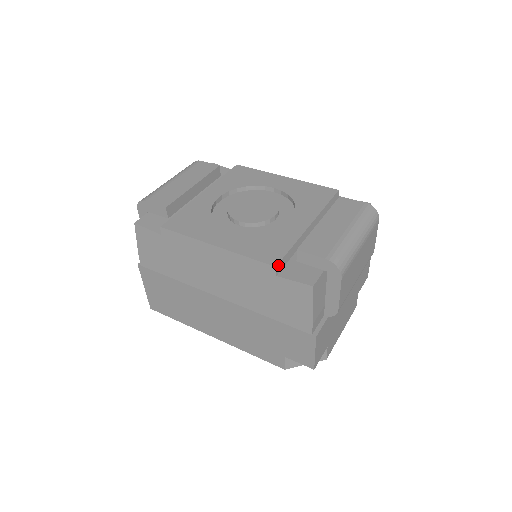
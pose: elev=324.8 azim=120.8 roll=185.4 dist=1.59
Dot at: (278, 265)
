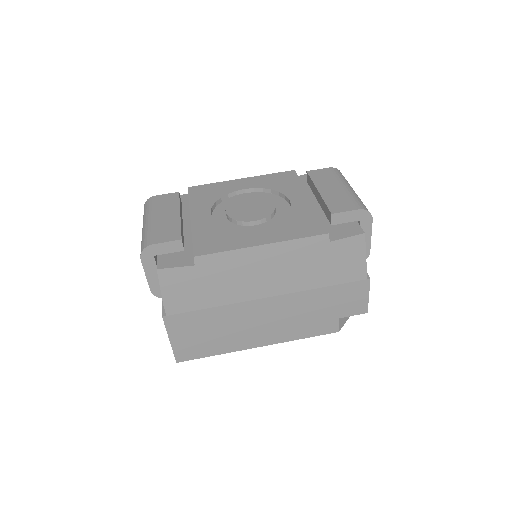
Dot at: (327, 232)
